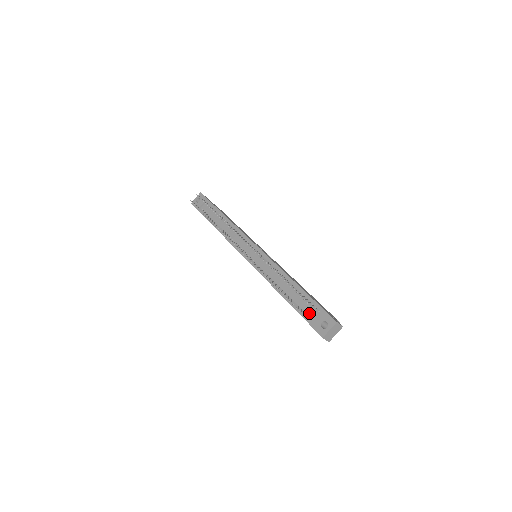
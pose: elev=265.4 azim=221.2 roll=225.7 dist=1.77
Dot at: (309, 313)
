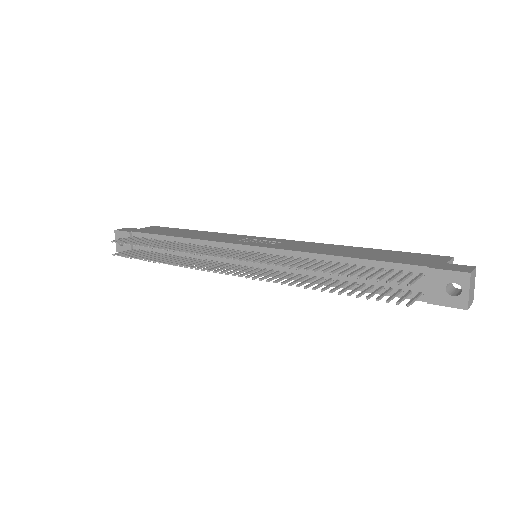
Dot at: (410, 287)
